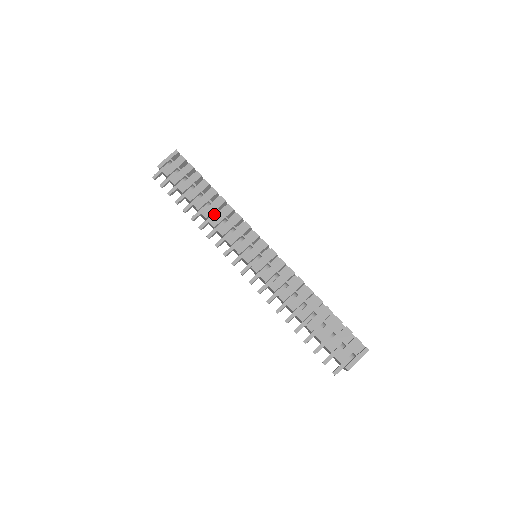
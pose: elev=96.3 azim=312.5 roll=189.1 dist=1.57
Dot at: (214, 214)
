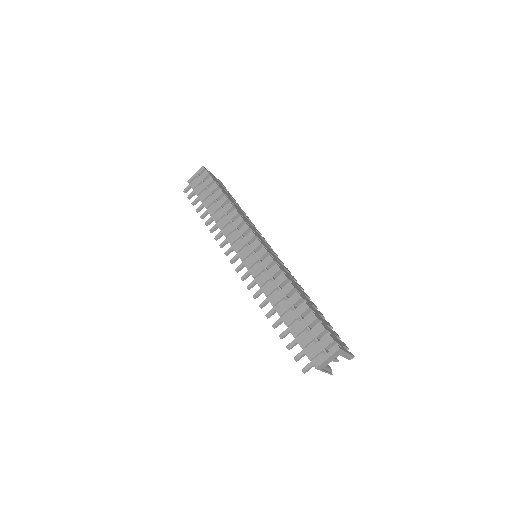
Dot at: (223, 218)
